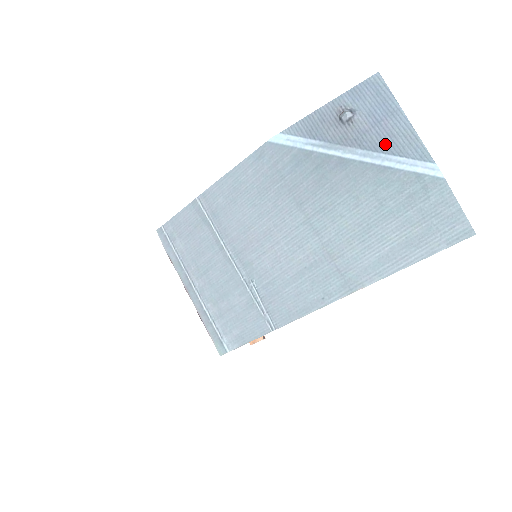
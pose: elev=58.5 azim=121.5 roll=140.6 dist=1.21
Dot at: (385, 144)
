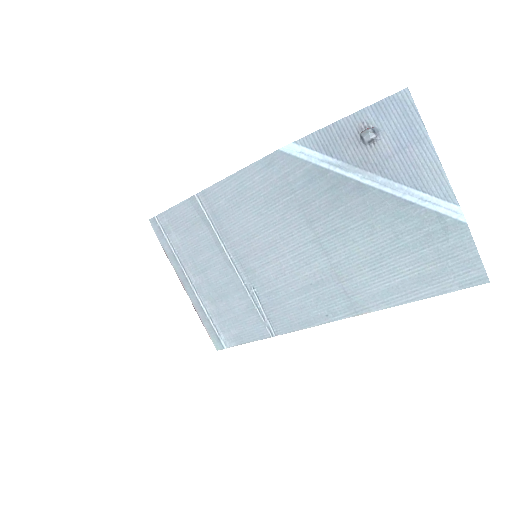
Dot at: (408, 175)
